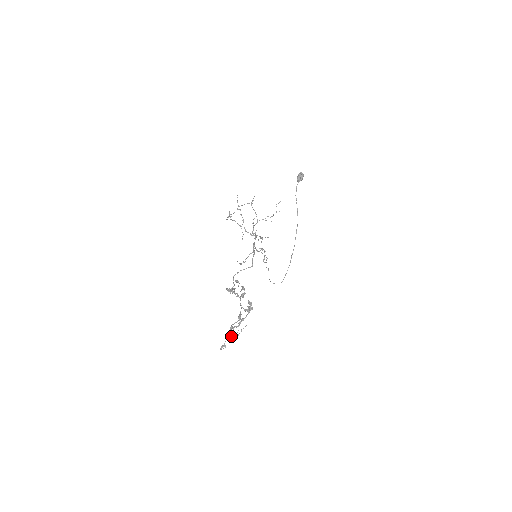
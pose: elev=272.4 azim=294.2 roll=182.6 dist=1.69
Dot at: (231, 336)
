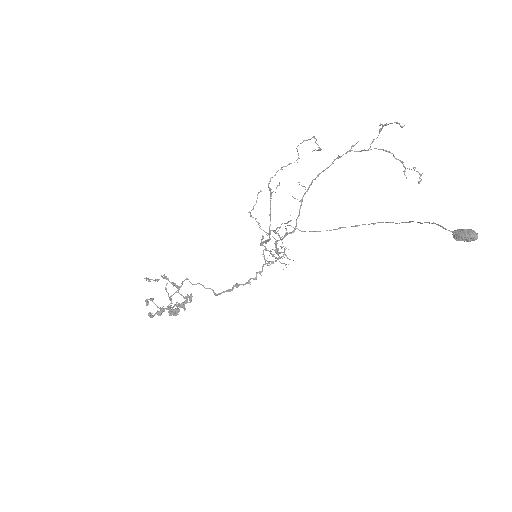
Dot at: (164, 275)
